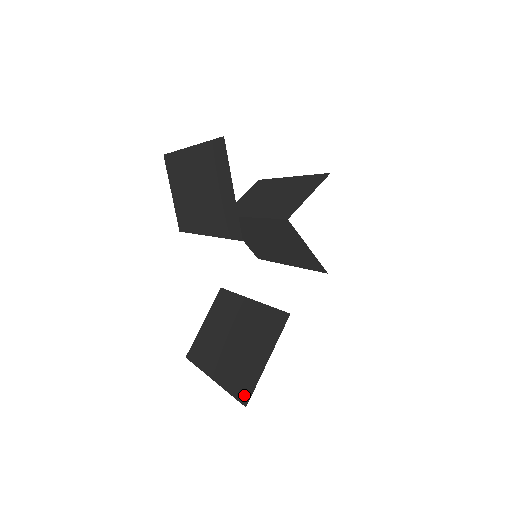
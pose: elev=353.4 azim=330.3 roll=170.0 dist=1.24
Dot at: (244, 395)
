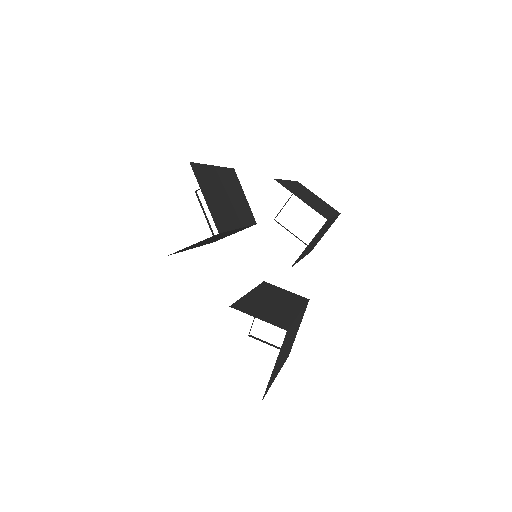
Dot at: occluded
